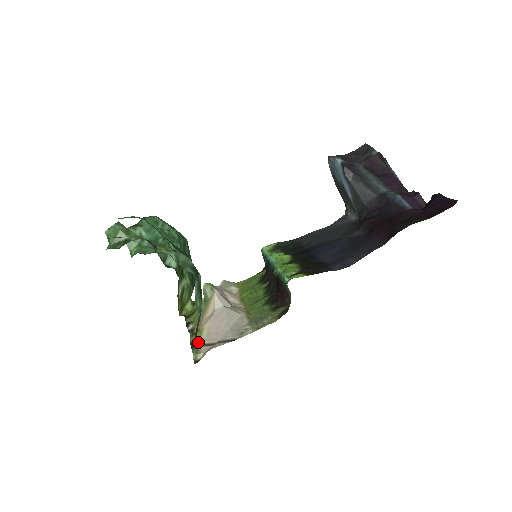
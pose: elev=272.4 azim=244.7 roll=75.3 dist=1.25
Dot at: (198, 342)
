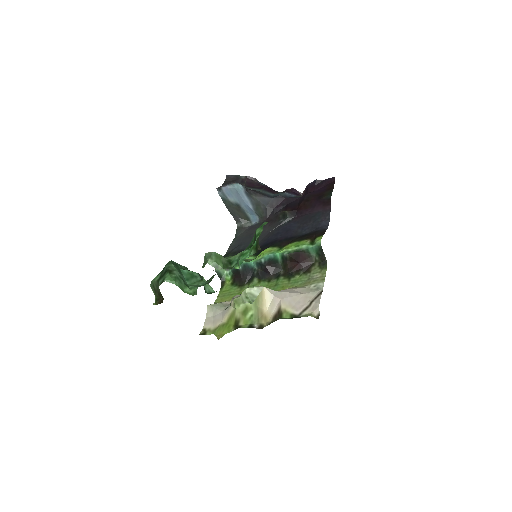
Dot at: (294, 315)
